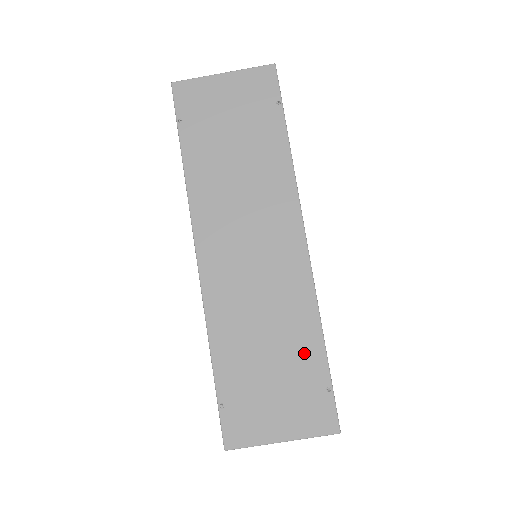
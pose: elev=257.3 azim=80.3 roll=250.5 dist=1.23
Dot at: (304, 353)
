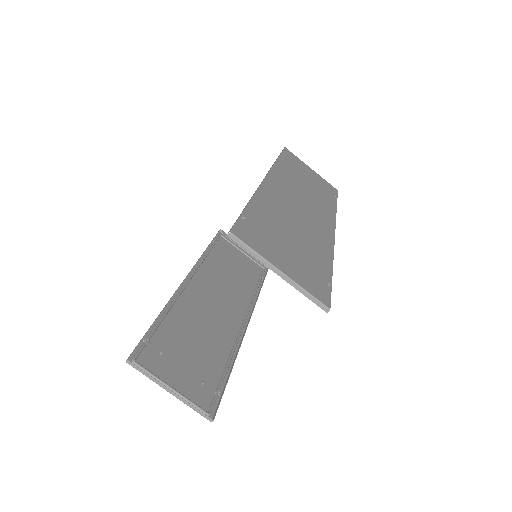
Dot at: (317, 258)
